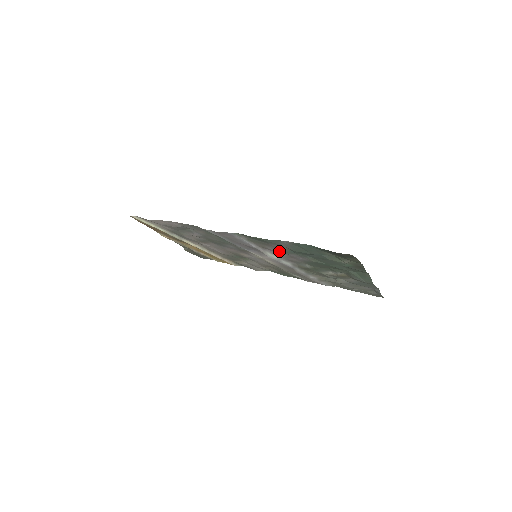
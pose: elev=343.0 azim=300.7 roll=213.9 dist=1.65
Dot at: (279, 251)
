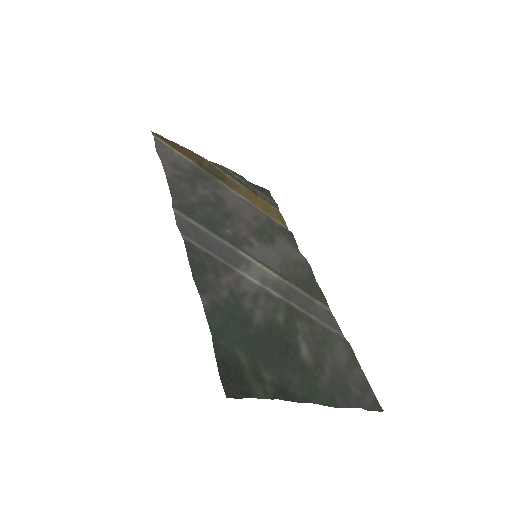
Dot at: (235, 288)
